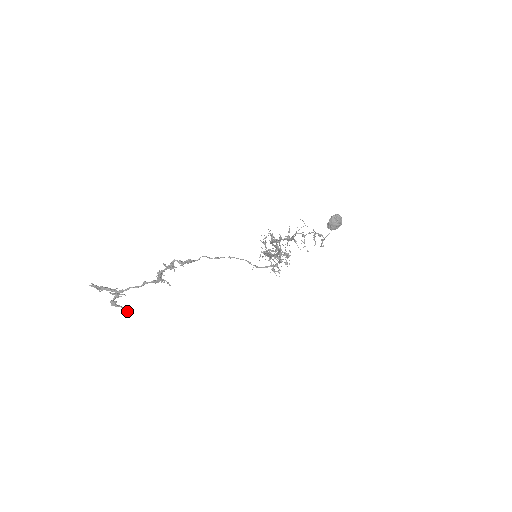
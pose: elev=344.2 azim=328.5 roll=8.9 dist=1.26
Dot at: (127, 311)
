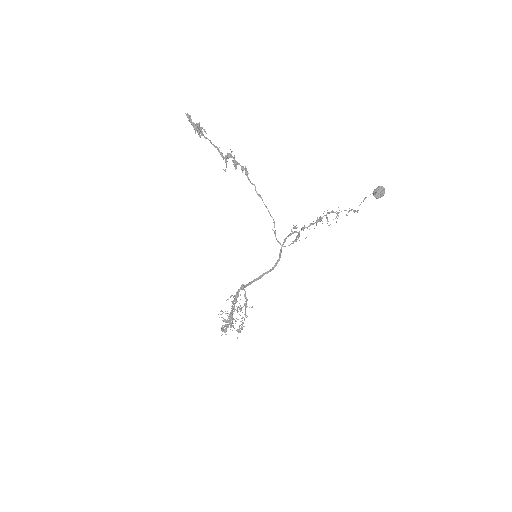
Dot at: occluded
